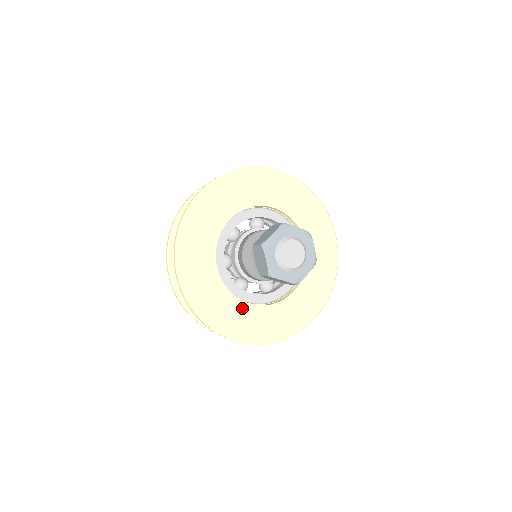
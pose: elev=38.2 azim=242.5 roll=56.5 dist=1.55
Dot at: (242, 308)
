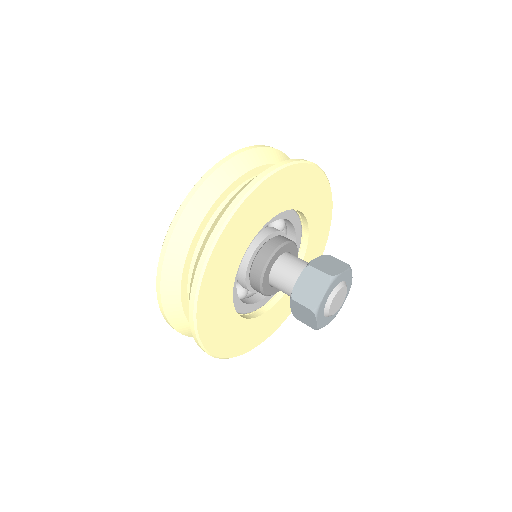
Dot at: (228, 309)
